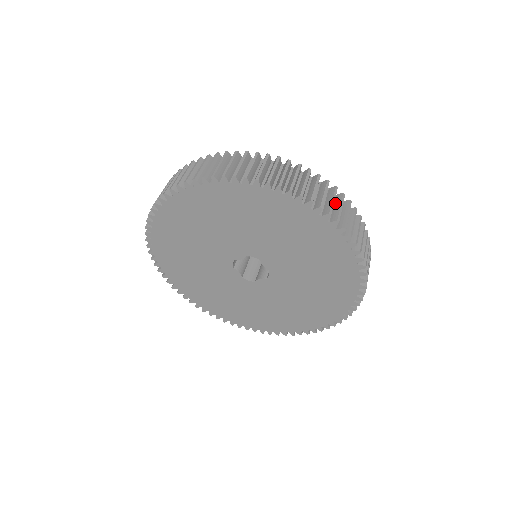
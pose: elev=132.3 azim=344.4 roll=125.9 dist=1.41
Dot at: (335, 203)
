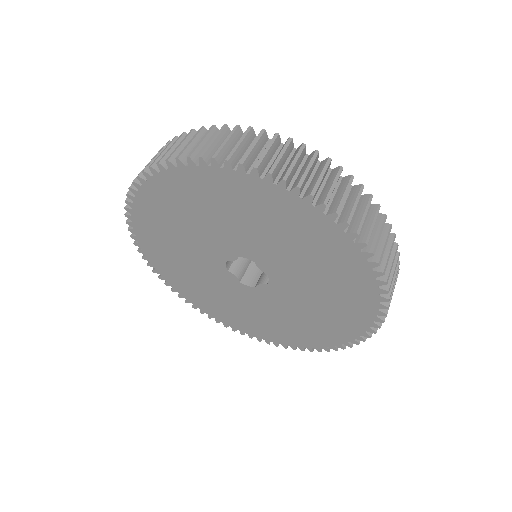
Dot at: (339, 189)
